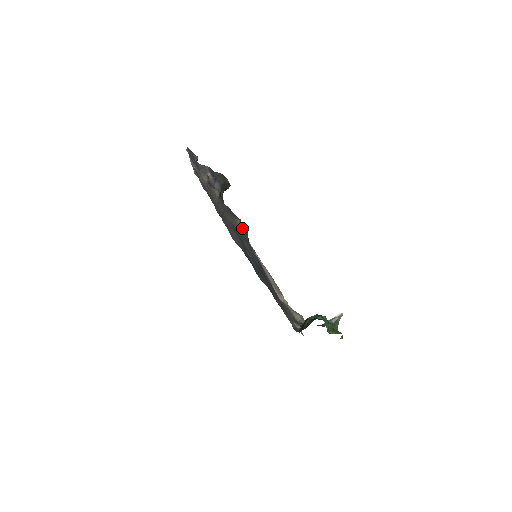
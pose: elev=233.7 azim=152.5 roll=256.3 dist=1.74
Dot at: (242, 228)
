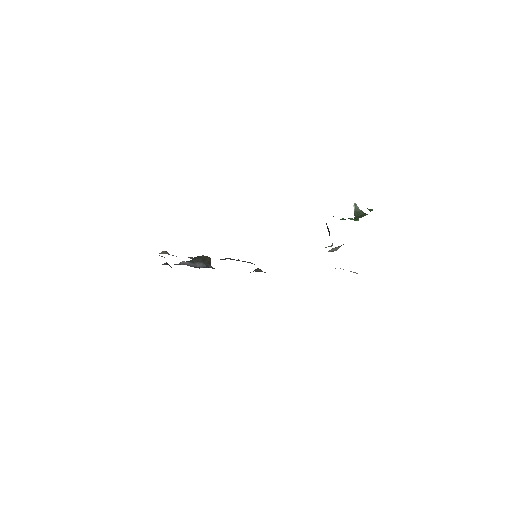
Dot at: occluded
